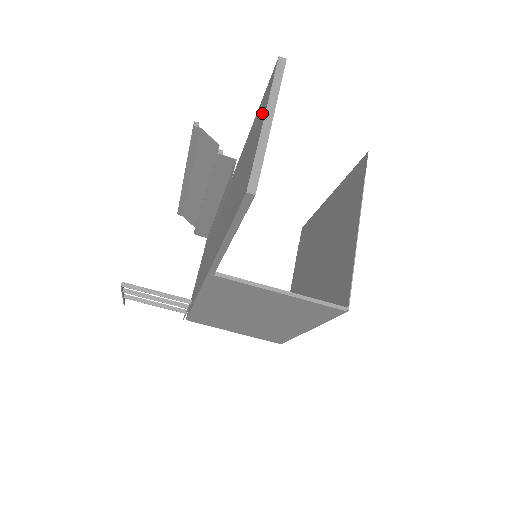
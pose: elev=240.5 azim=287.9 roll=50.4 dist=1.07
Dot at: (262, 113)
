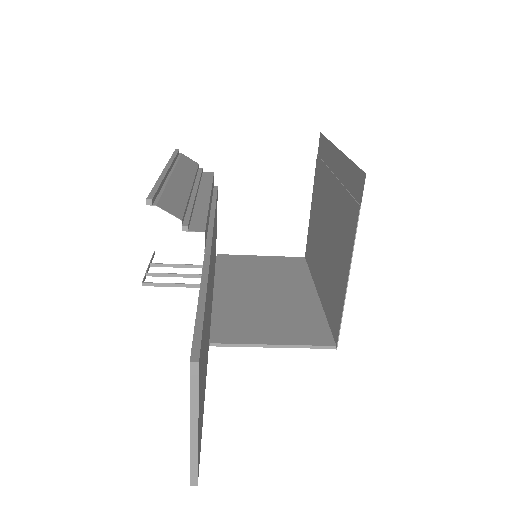
Dot at: occluded
